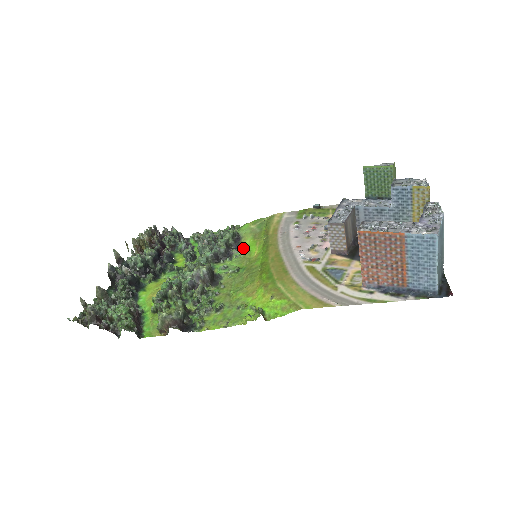
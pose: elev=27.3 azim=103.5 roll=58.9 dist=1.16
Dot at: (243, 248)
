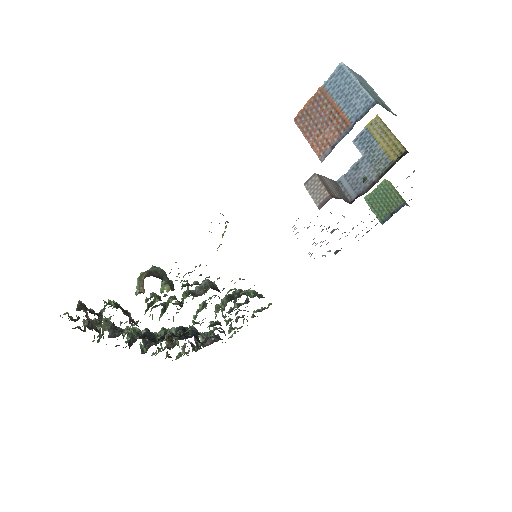
Dot at: occluded
